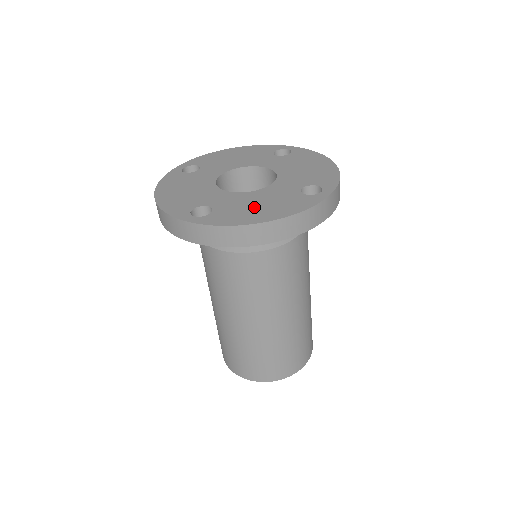
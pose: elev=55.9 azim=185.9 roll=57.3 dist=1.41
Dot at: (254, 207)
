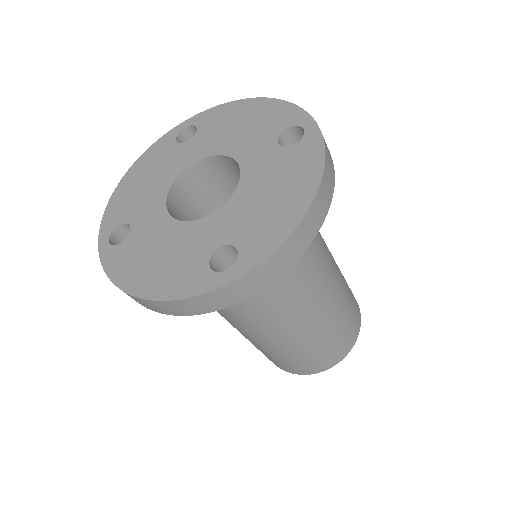
Dot at: (270, 202)
